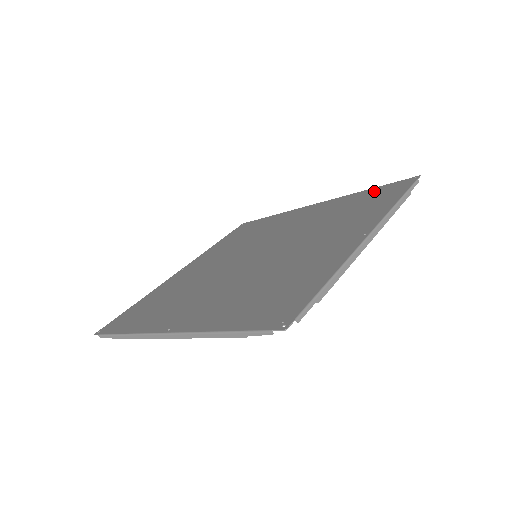
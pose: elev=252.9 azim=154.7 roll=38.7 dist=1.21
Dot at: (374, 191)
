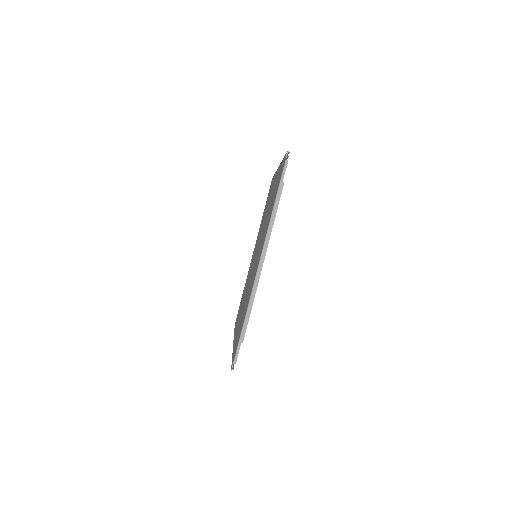
Dot at: occluded
